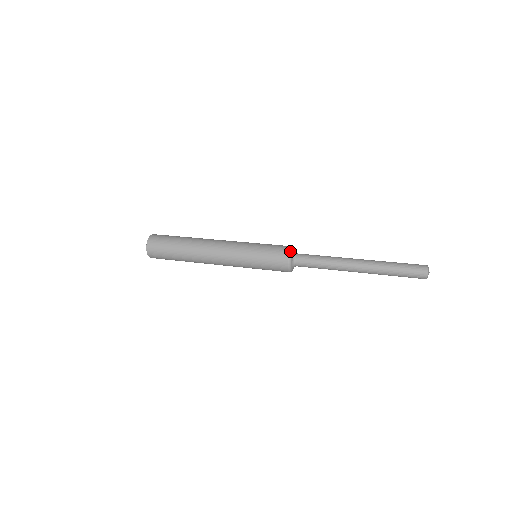
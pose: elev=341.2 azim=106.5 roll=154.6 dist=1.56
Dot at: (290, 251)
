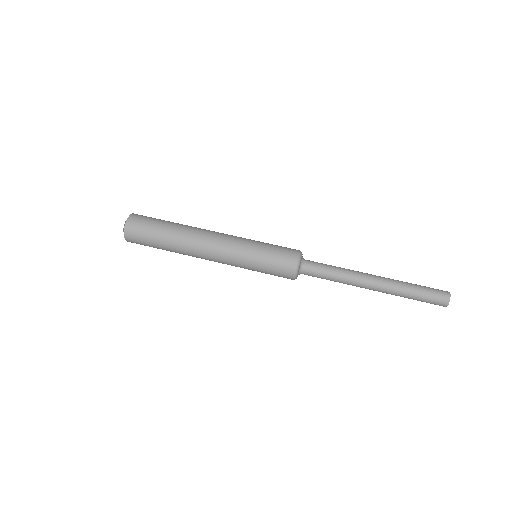
Dot at: (297, 262)
